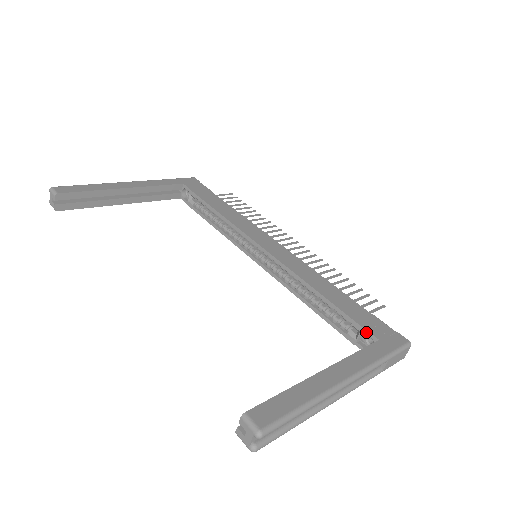
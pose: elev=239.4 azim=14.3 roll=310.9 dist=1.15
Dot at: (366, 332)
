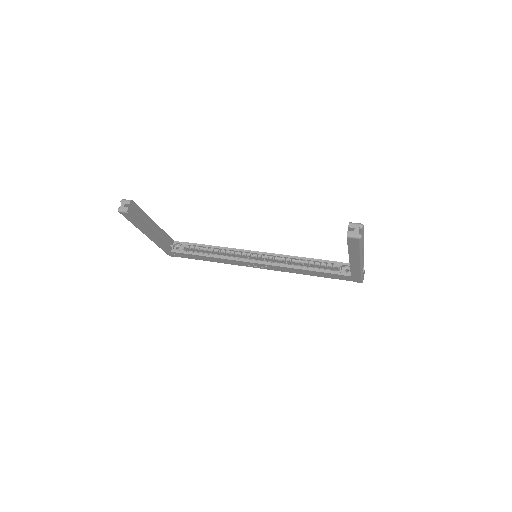
Dot at: (344, 264)
